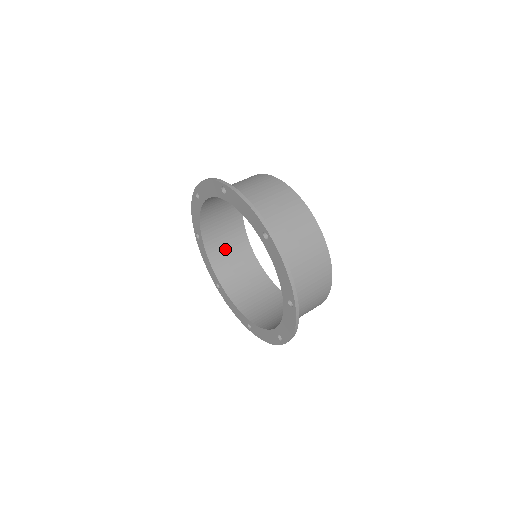
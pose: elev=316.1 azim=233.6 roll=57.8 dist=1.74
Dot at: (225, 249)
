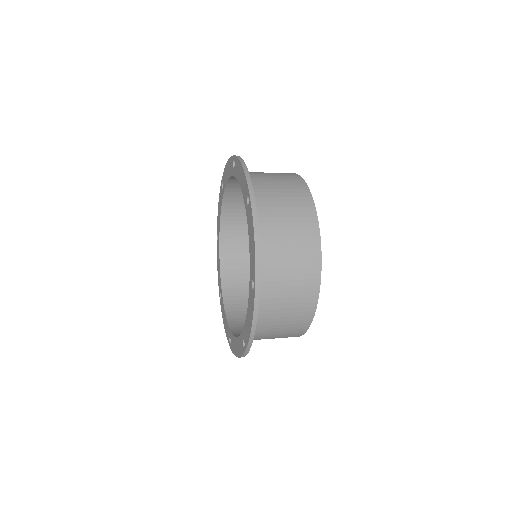
Dot at: occluded
